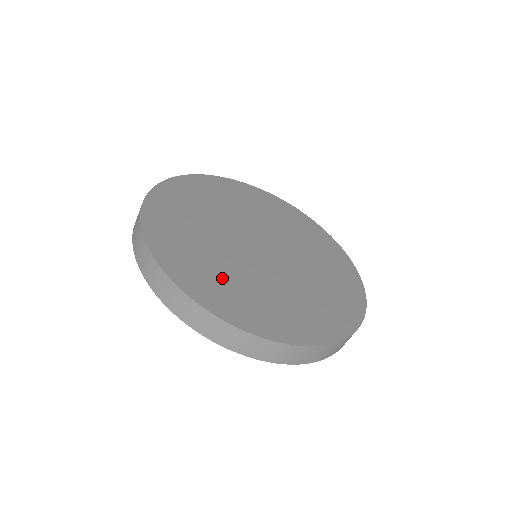
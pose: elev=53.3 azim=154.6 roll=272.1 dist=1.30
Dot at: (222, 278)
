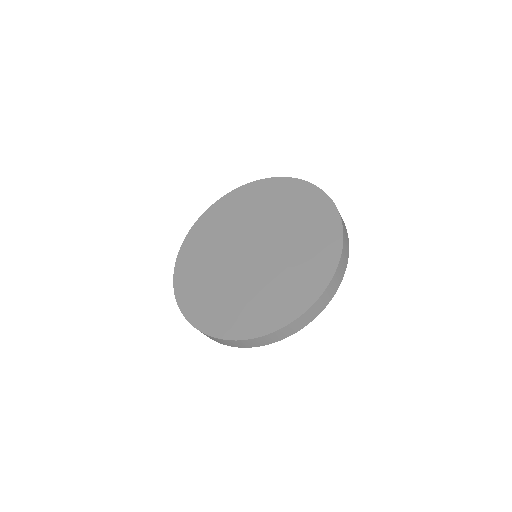
Dot at: (202, 282)
